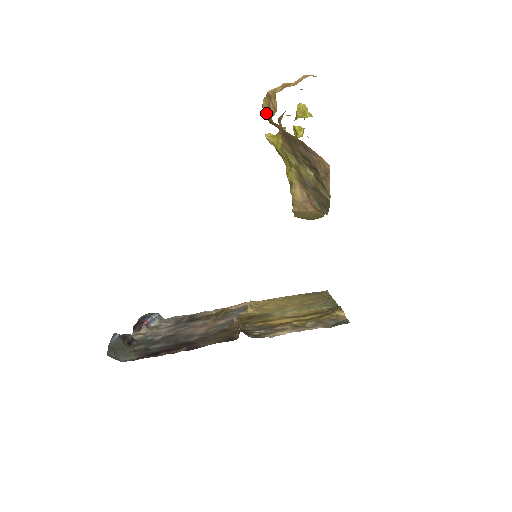
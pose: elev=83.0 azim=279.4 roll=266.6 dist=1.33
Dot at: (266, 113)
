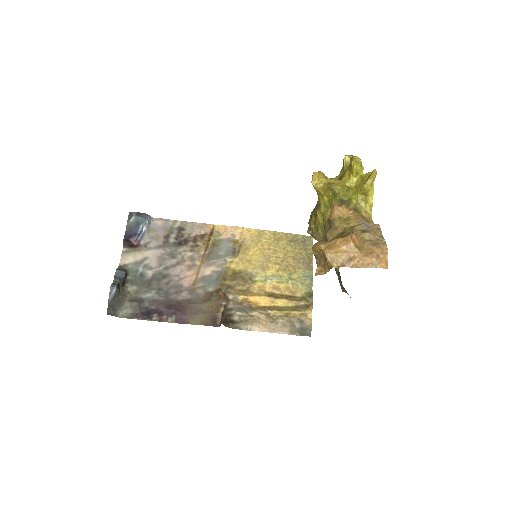
Dot at: (315, 255)
